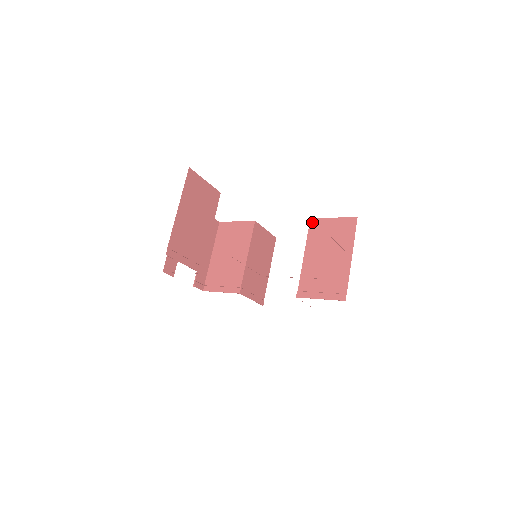
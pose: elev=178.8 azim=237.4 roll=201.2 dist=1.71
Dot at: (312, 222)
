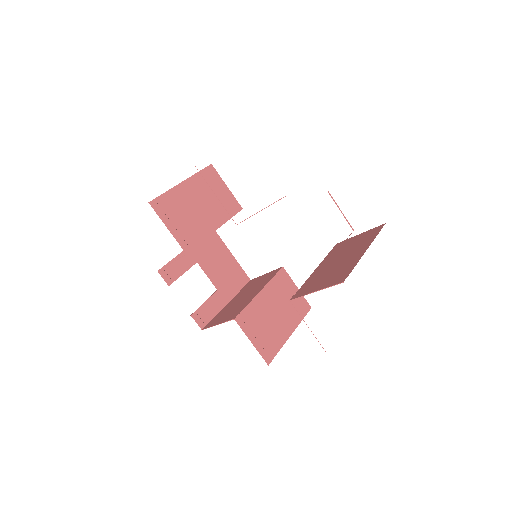
Dot at: (337, 245)
